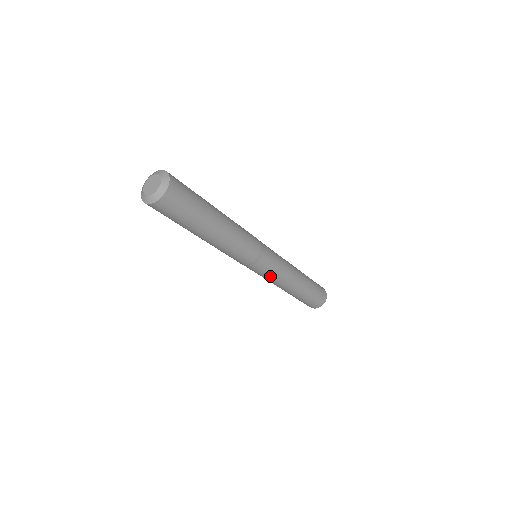
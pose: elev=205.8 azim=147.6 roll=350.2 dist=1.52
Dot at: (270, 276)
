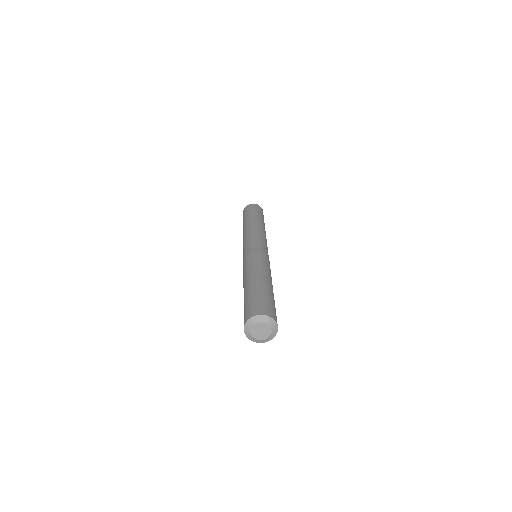
Dot at: occluded
